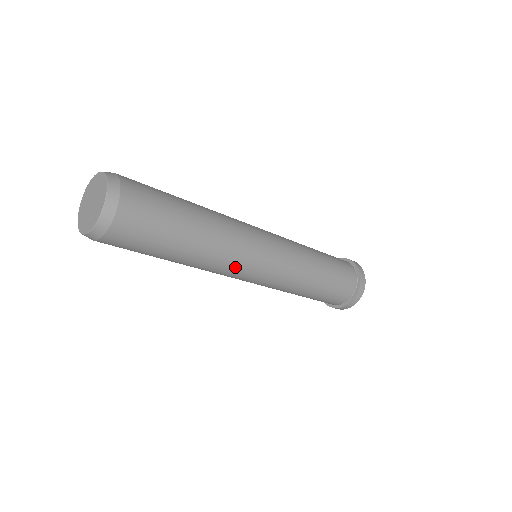
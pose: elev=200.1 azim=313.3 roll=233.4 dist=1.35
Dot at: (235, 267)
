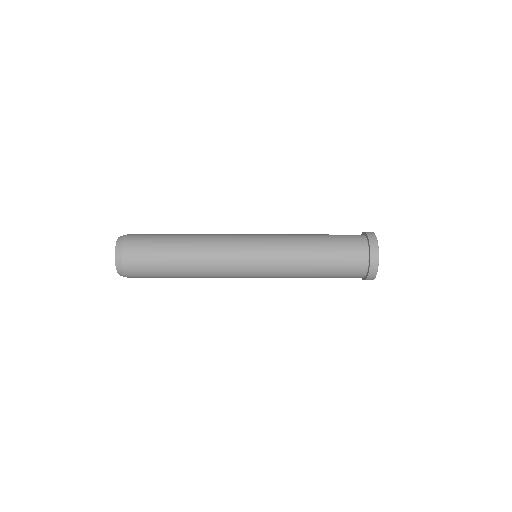
Dot at: (225, 277)
